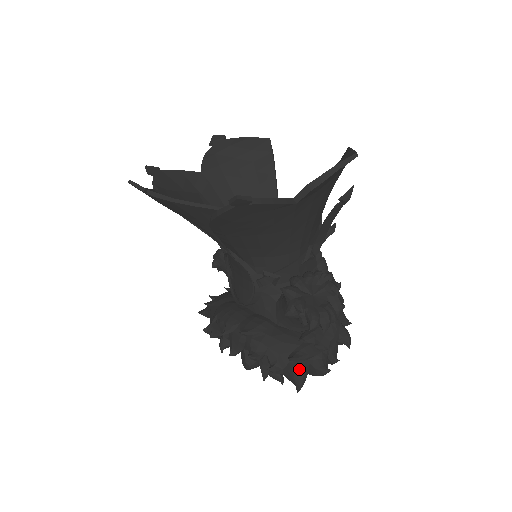
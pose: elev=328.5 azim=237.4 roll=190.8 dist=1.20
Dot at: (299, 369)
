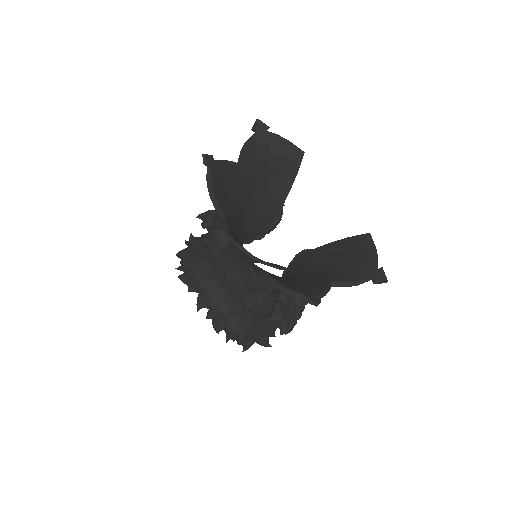
Dot at: (252, 341)
